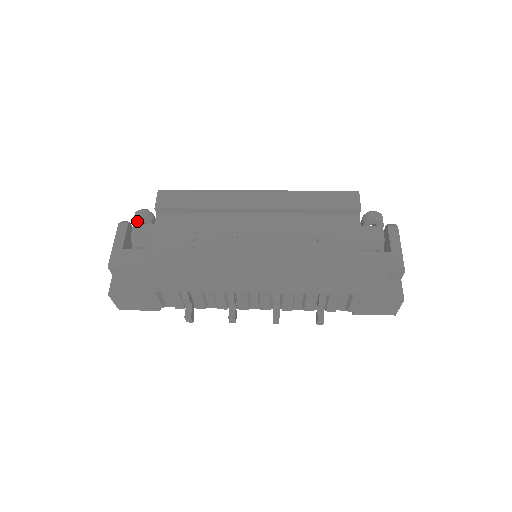
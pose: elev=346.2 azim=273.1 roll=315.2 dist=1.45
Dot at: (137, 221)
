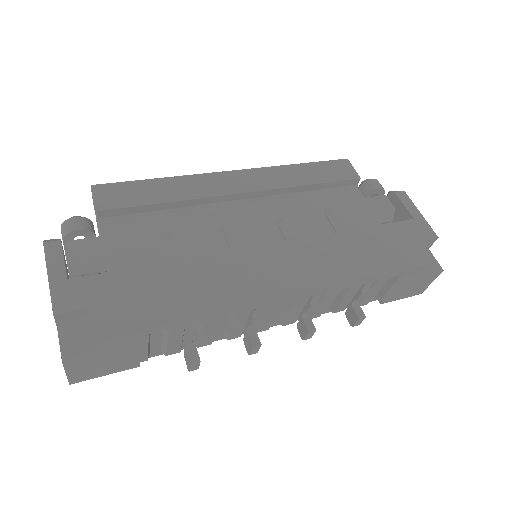
Dot at: (71, 235)
